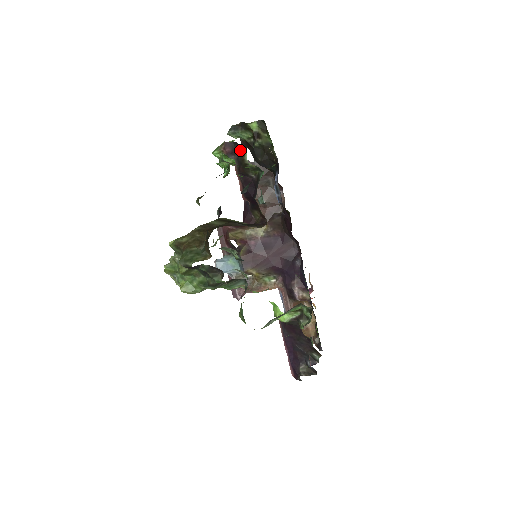
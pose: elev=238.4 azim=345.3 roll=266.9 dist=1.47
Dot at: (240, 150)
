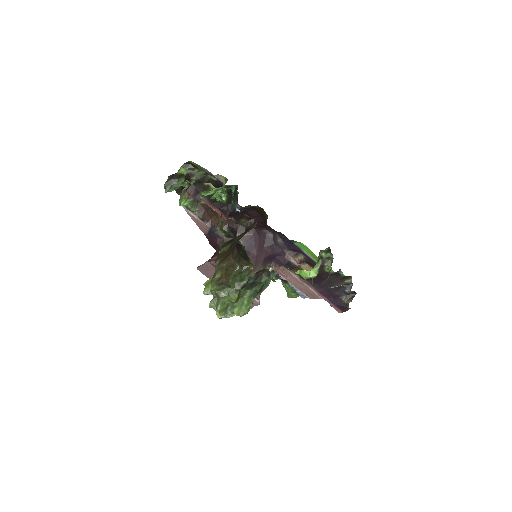
Dot at: (203, 185)
